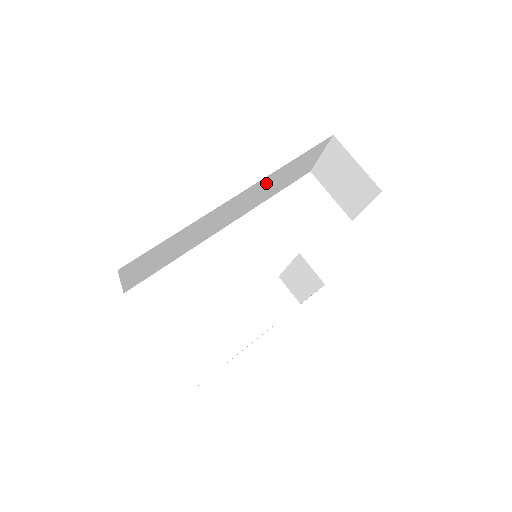
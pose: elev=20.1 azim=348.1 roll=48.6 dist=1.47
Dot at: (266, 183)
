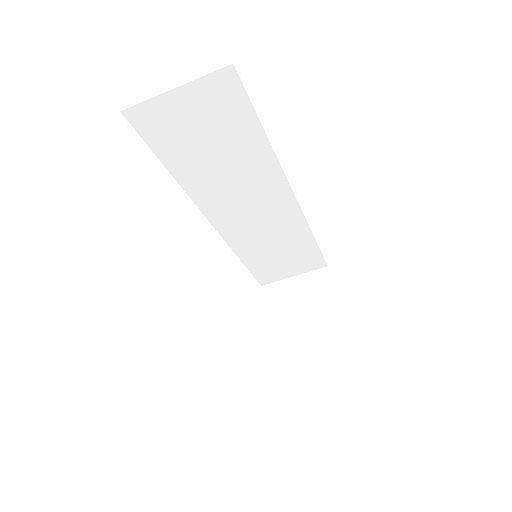
Dot at: (287, 228)
